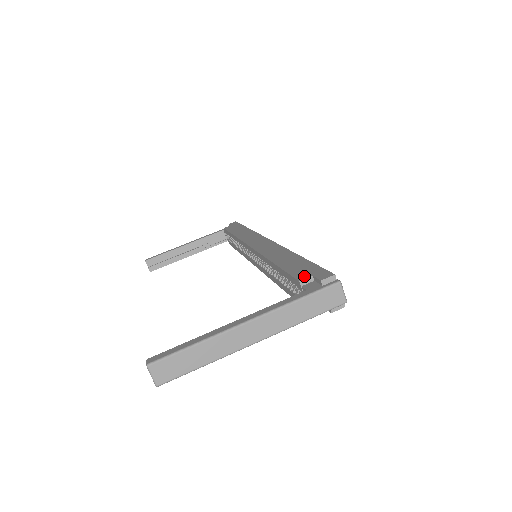
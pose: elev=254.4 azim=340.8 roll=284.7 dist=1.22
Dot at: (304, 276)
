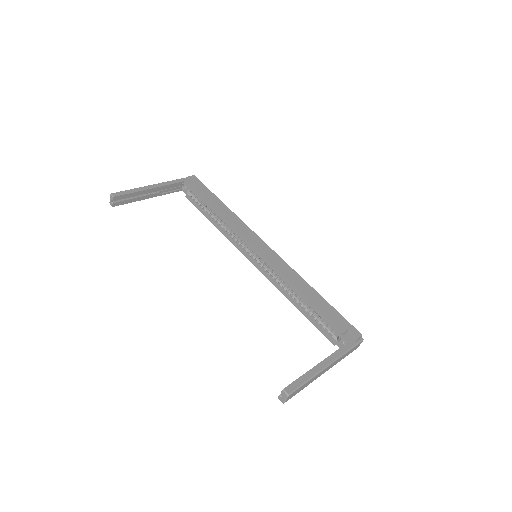
Dot at: (343, 328)
